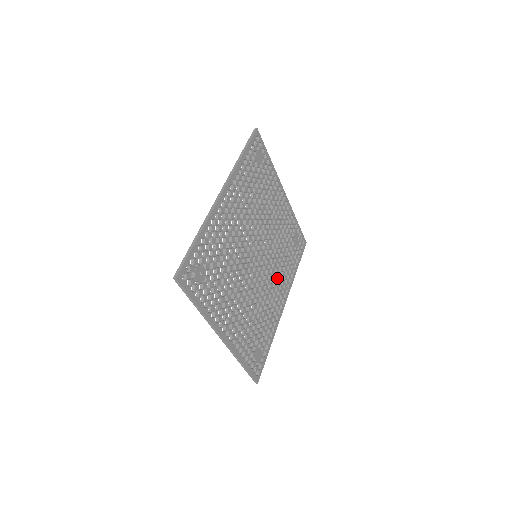
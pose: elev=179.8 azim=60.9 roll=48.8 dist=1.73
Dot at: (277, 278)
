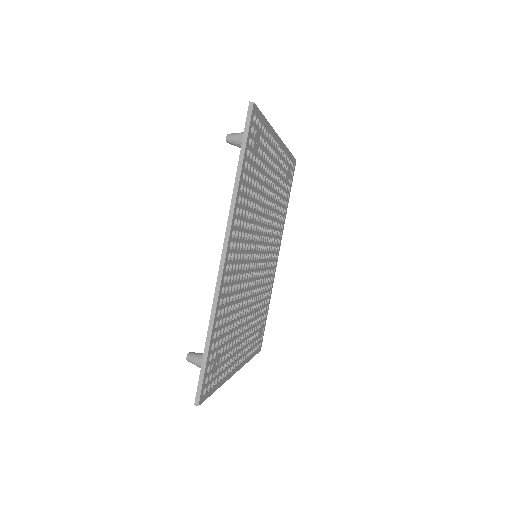
Dot at: (273, 244)
